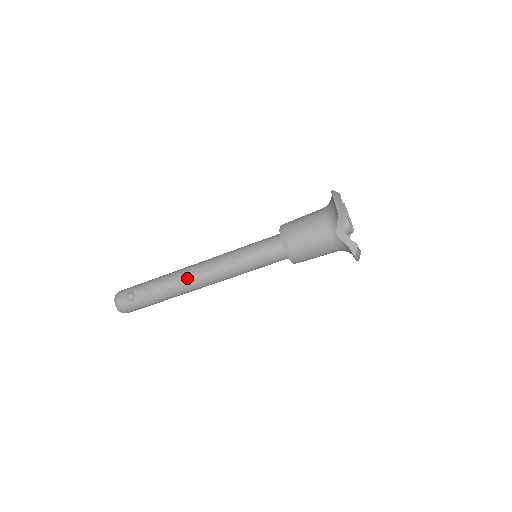
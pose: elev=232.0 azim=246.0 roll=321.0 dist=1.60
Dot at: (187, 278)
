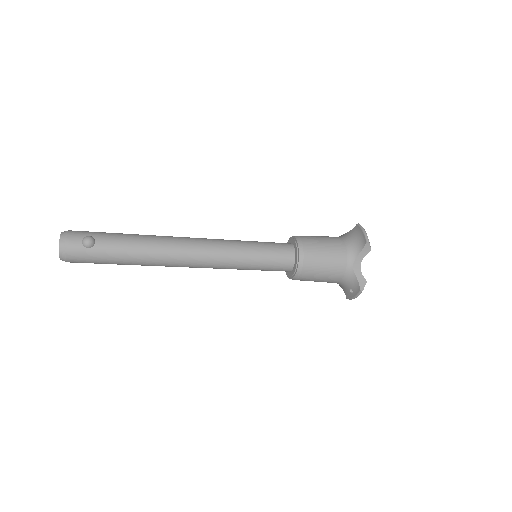
Dot at: (175, 248)
